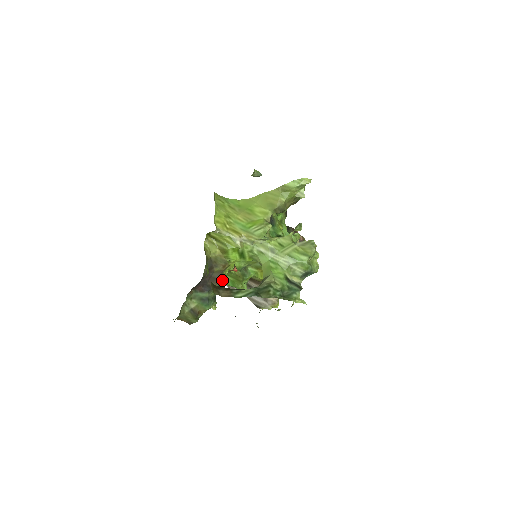
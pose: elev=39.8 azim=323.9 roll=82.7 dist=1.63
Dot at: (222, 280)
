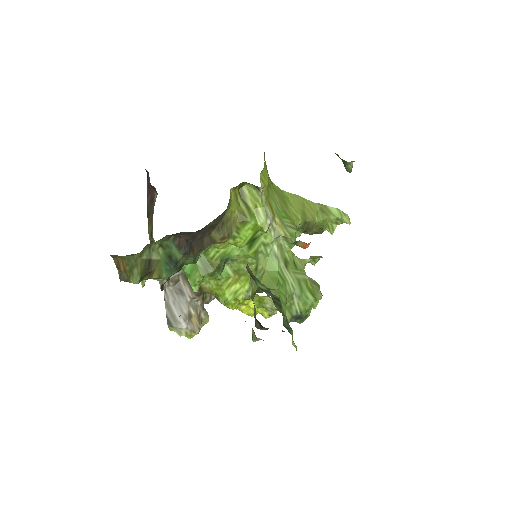
Dot at: (200, 254)
